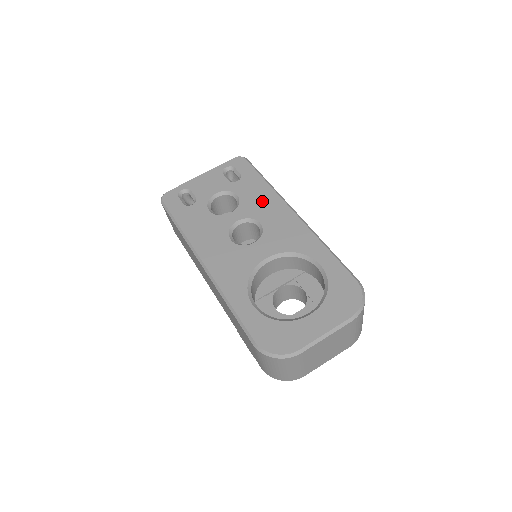
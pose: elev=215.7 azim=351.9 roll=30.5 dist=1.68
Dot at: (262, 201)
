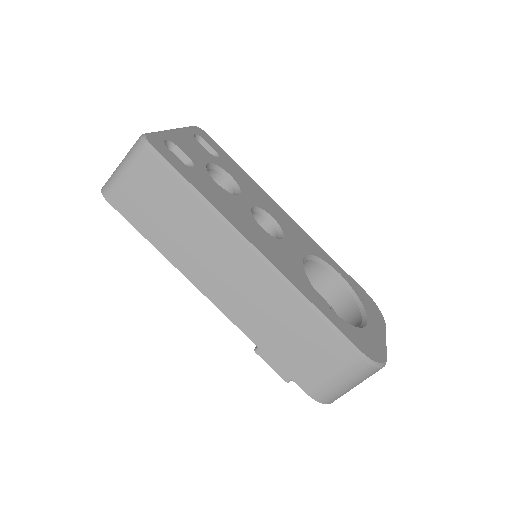
Dot at: (256, 191)
